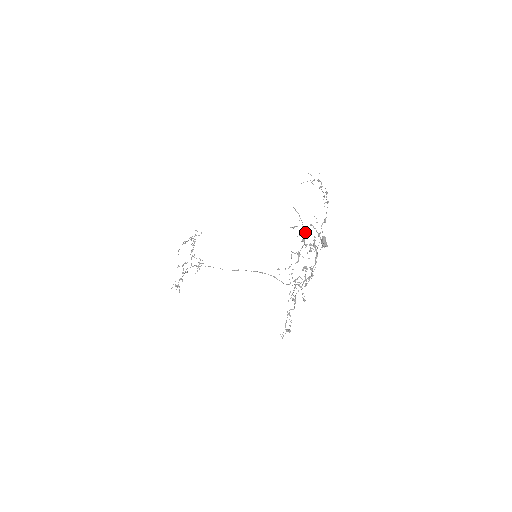
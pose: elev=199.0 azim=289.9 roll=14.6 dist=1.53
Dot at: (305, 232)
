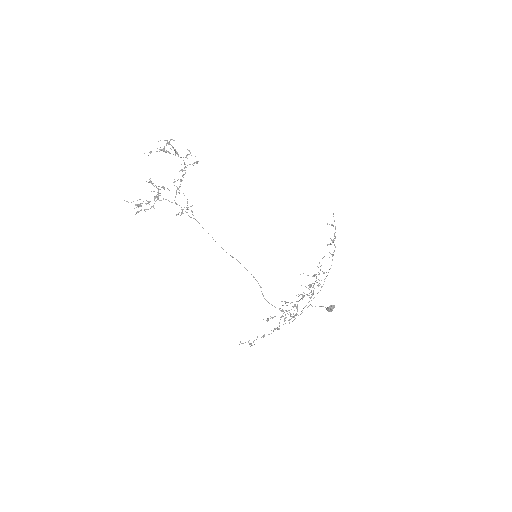
Dot at: (317, 282)
